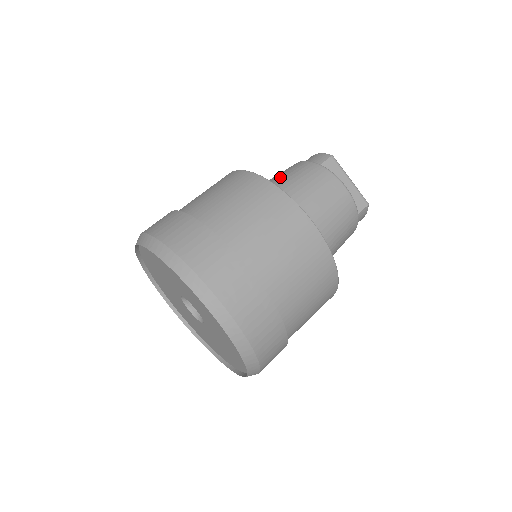
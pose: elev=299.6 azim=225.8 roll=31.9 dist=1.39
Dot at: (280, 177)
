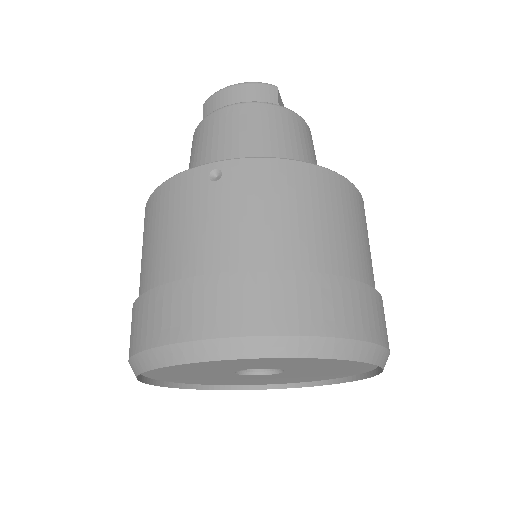
Dot at: (264, 141)
